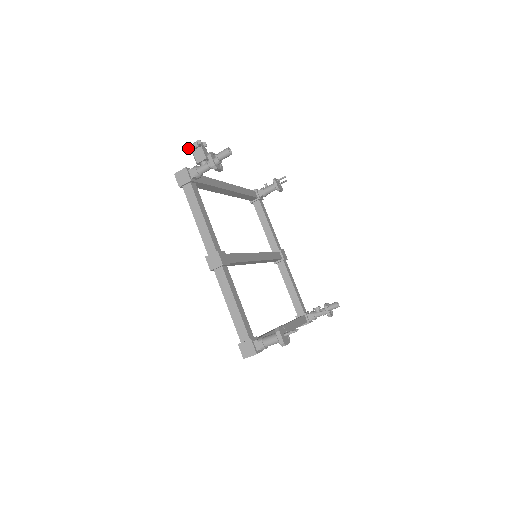
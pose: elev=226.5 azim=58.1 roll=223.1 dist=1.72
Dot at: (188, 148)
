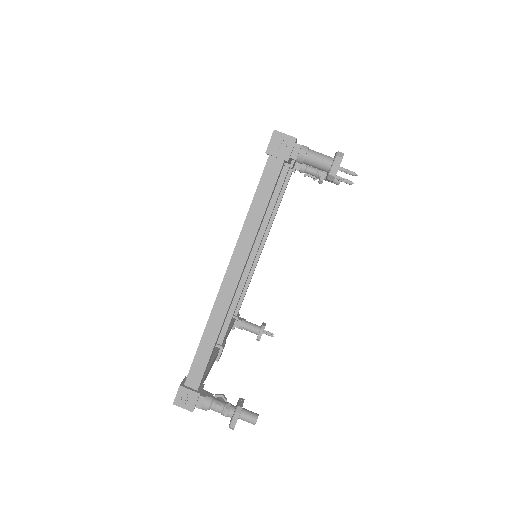
Dot at: occluded
